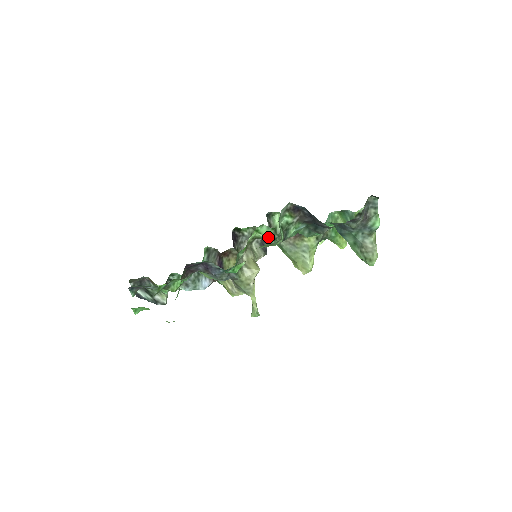
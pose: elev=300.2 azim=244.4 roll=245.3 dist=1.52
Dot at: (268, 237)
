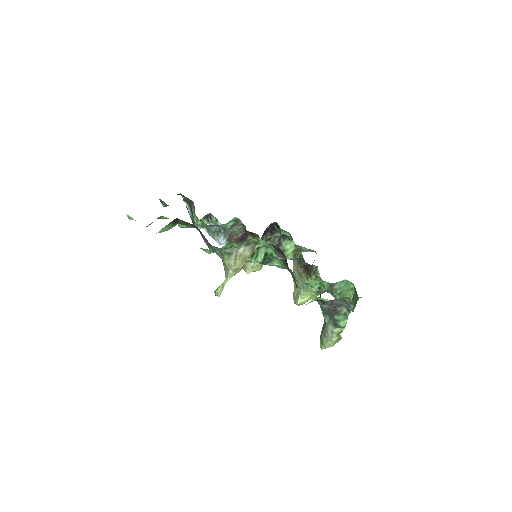
Dot at: occluded
